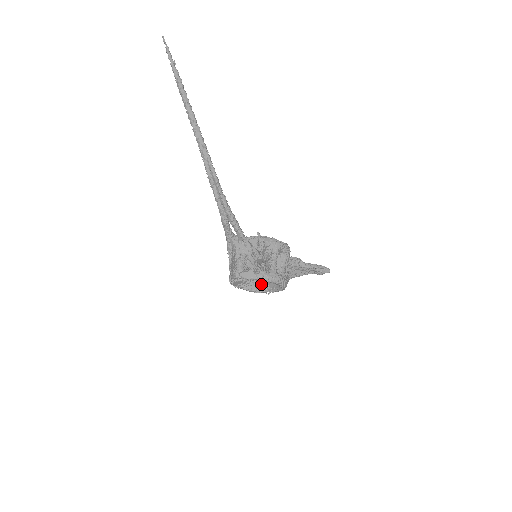
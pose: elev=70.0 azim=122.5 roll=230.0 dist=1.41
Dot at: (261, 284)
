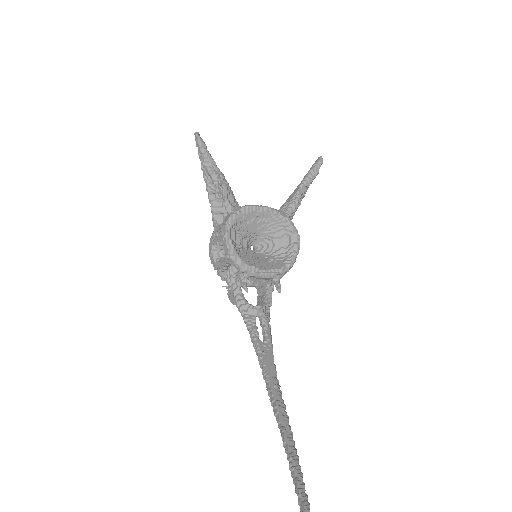
Dot at: occluded
